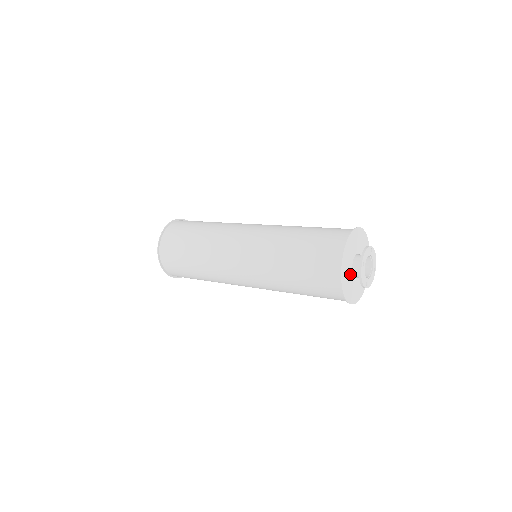
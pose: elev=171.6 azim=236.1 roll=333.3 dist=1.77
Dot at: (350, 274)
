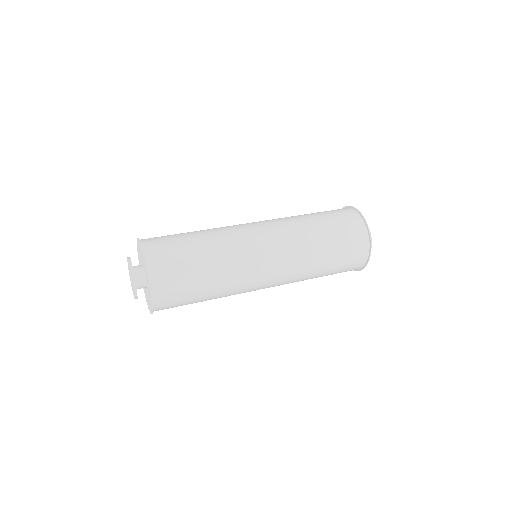
Dot at: occluded
